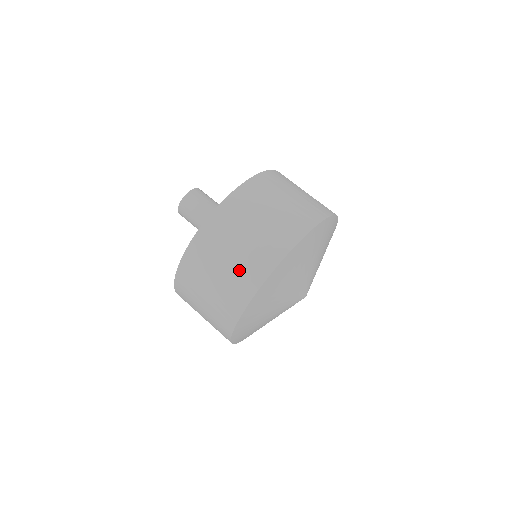
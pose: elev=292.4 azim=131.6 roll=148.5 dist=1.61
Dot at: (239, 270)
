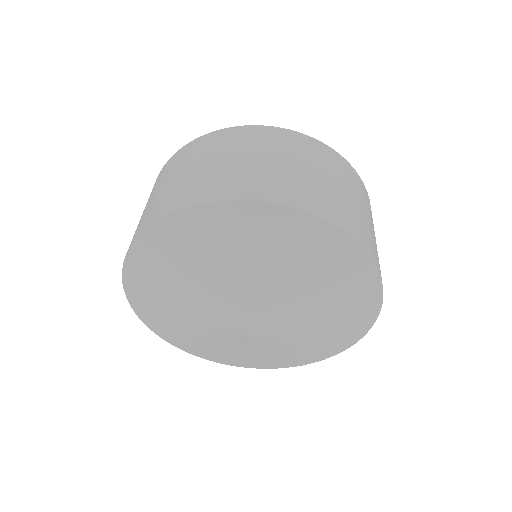
Dot at: (226, 174)
